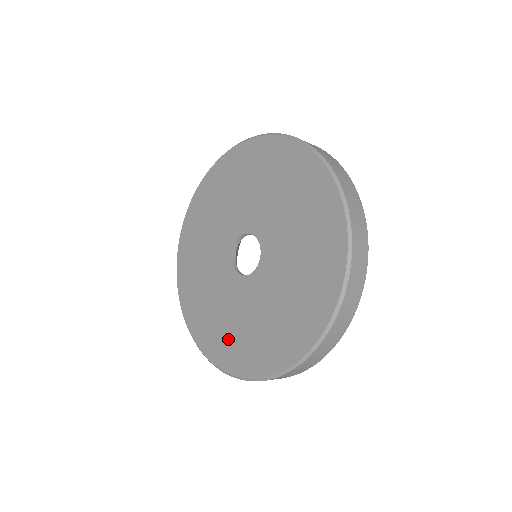
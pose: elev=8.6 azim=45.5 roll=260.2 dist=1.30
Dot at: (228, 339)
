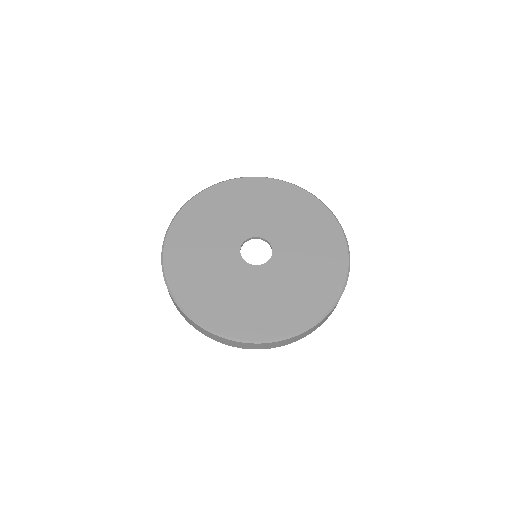
Dot at: (220, 305)
